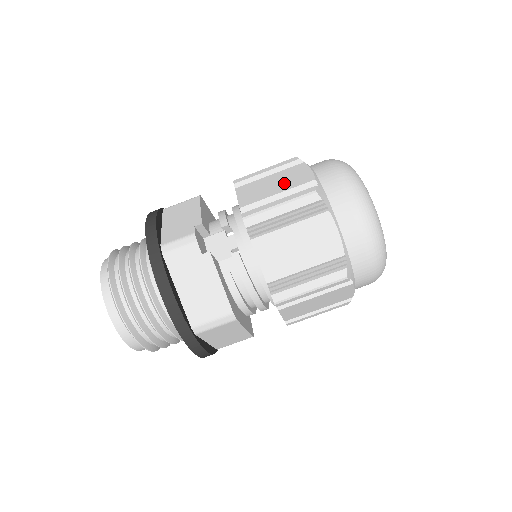
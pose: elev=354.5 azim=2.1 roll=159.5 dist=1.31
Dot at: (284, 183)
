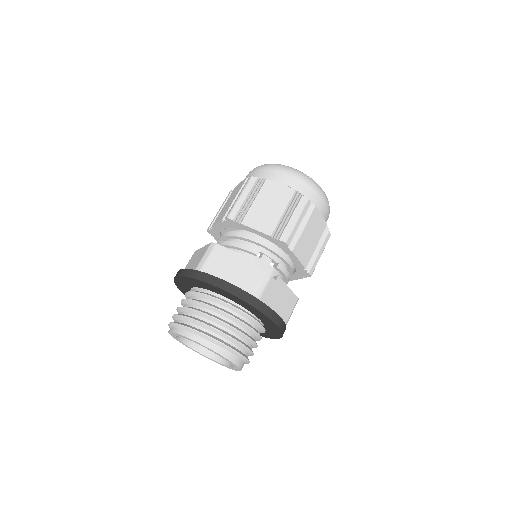
Dot at: (276, 202)
